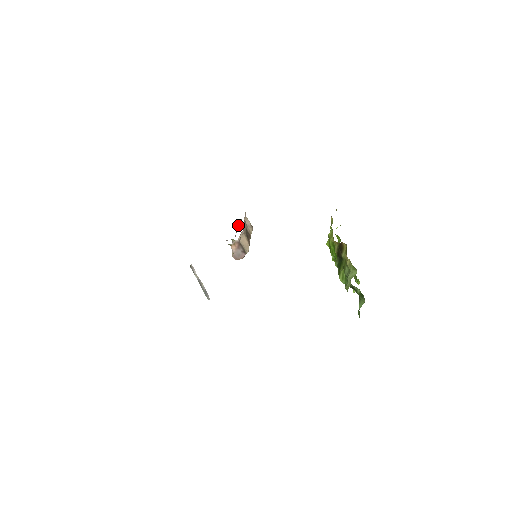
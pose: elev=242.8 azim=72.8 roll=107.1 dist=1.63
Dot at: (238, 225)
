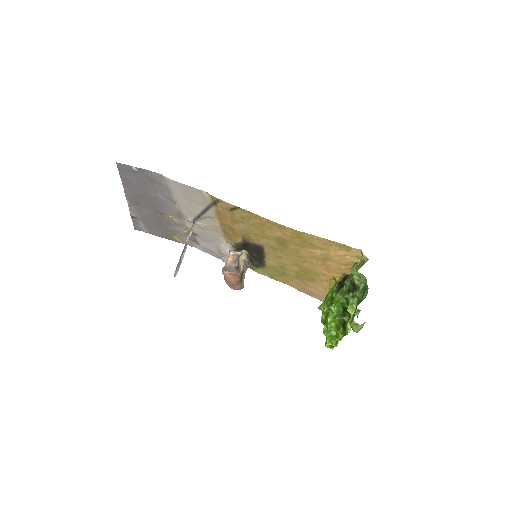
Dot at: occluded
